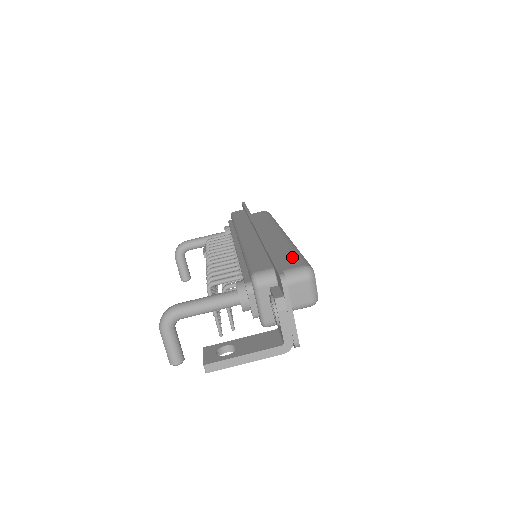
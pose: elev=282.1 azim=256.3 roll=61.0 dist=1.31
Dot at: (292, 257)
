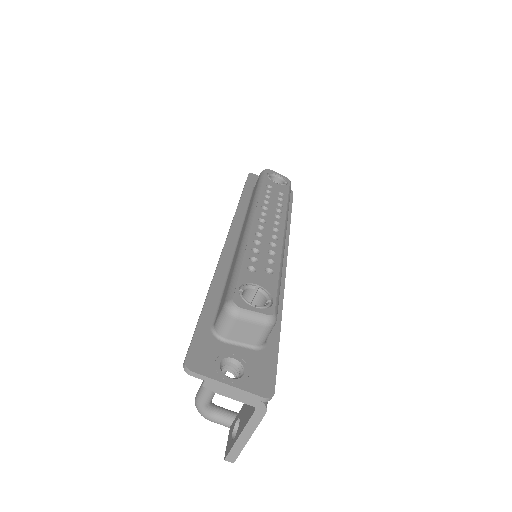
Dot at: (227, 287)
